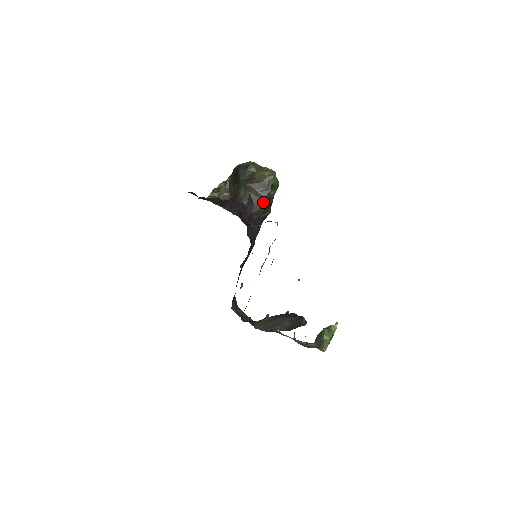
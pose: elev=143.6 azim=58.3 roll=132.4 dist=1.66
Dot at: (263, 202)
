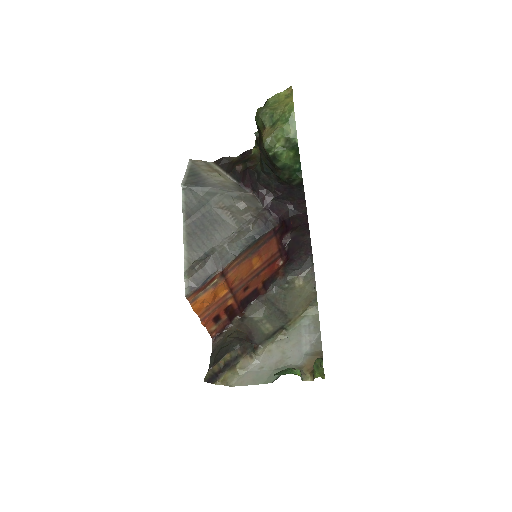
Dot at: (277, 174)
